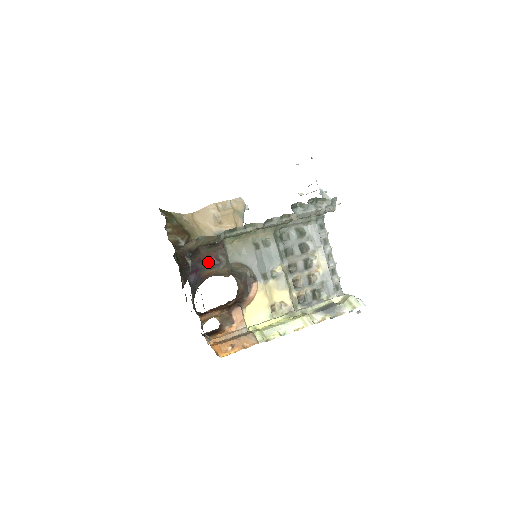
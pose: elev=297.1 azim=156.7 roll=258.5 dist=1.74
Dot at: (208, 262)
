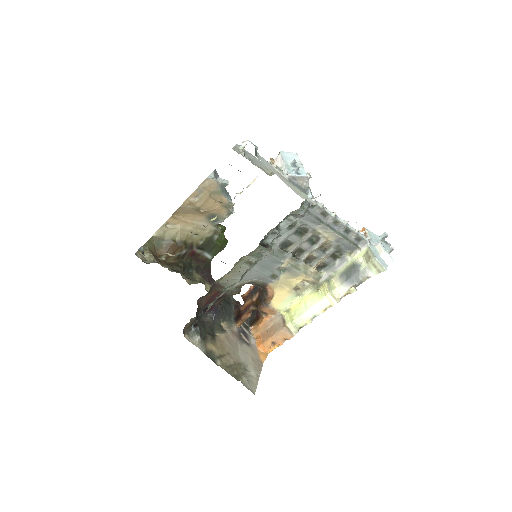
Dot at: (214, 299)
